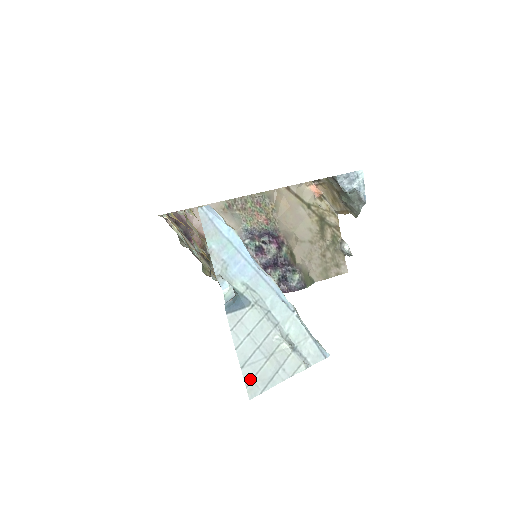
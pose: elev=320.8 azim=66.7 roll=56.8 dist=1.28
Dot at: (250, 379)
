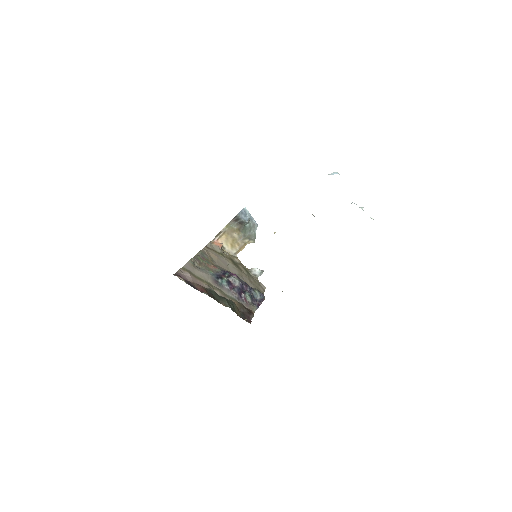
Dot at: occluded
